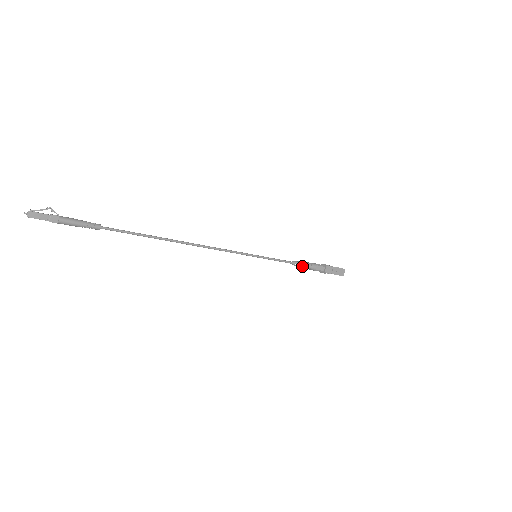
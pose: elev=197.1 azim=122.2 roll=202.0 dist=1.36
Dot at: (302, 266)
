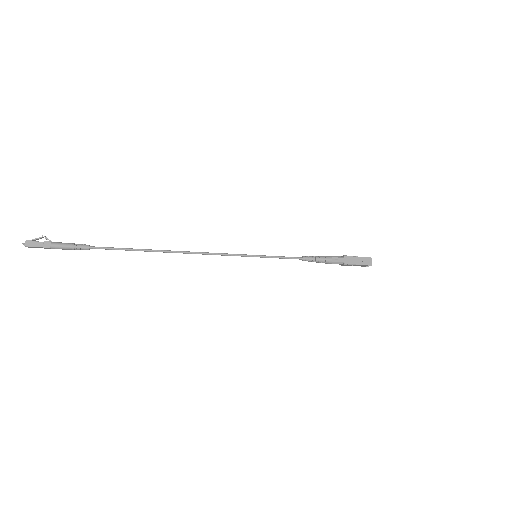
Dot at: (316, 261)
